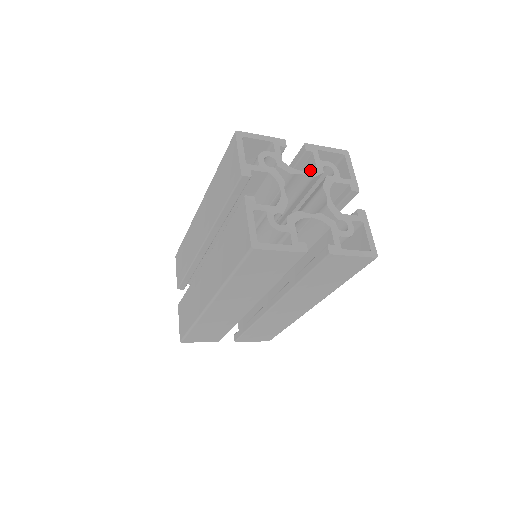
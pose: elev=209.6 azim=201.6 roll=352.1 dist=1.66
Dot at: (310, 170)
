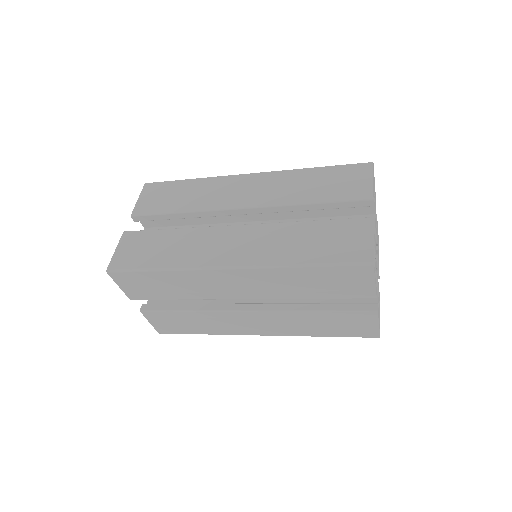
Dot at: occluded
